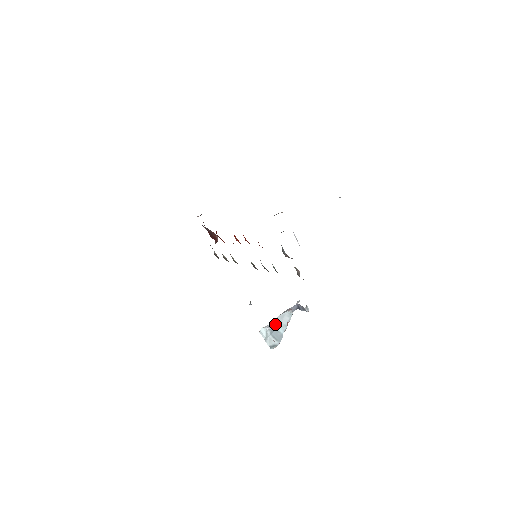
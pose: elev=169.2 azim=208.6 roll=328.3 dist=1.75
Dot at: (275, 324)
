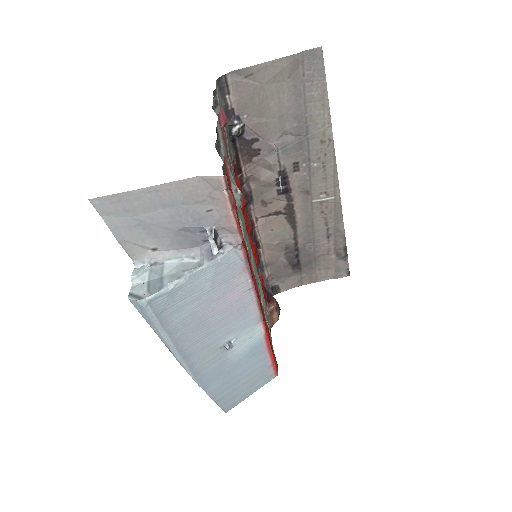
Dot at: (167, 270)
